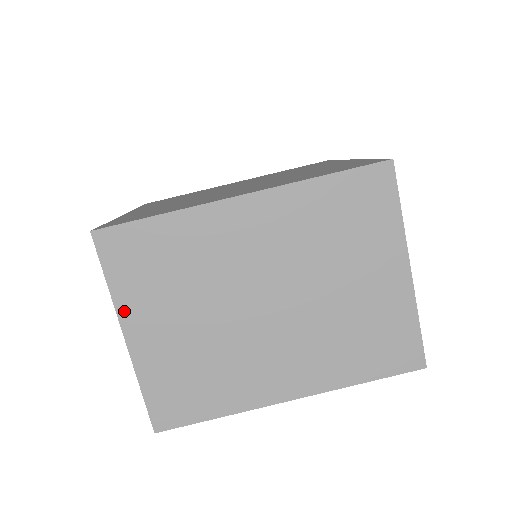
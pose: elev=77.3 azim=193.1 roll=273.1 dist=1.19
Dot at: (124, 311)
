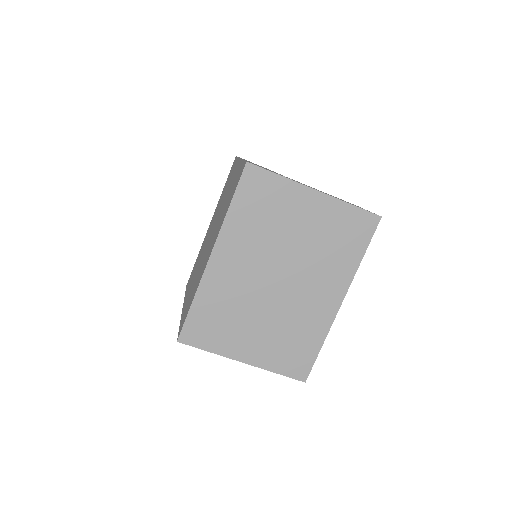
Dot at: (229, 353)
